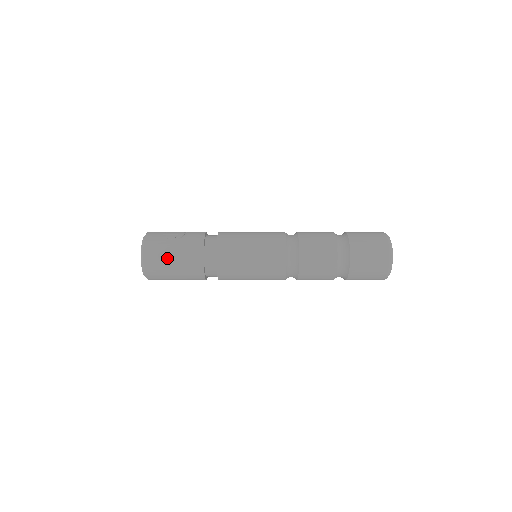
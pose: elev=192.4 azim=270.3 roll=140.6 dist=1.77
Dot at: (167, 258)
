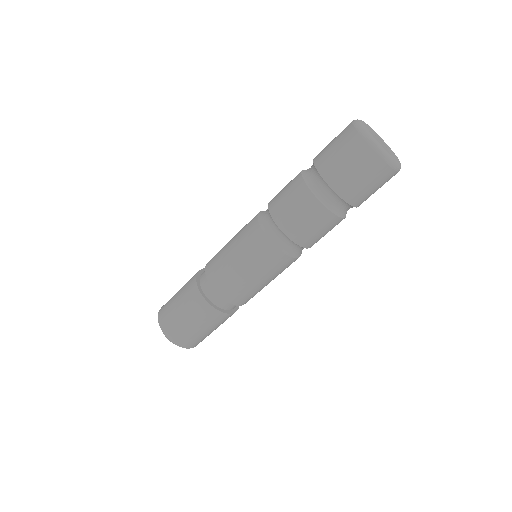
Dot at: (175, 294)
